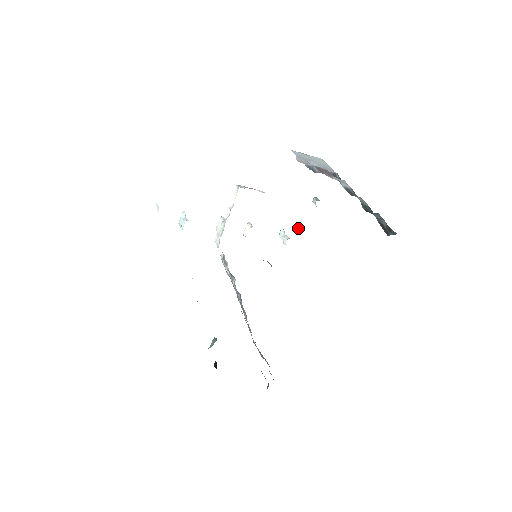
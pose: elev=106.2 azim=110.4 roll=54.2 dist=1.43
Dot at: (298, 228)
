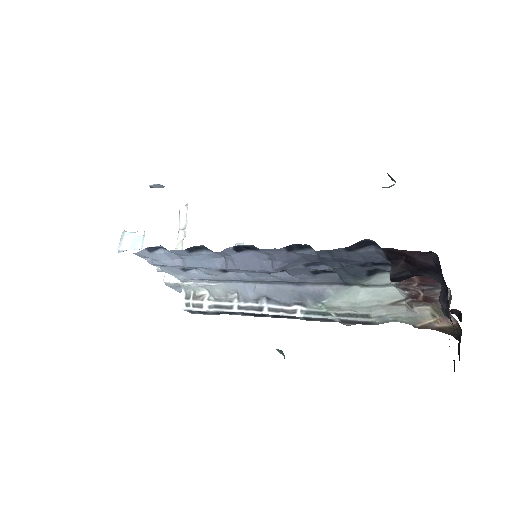
Dot at: occluded
